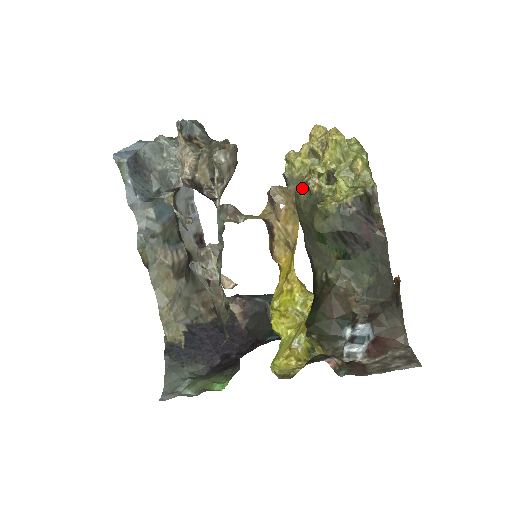
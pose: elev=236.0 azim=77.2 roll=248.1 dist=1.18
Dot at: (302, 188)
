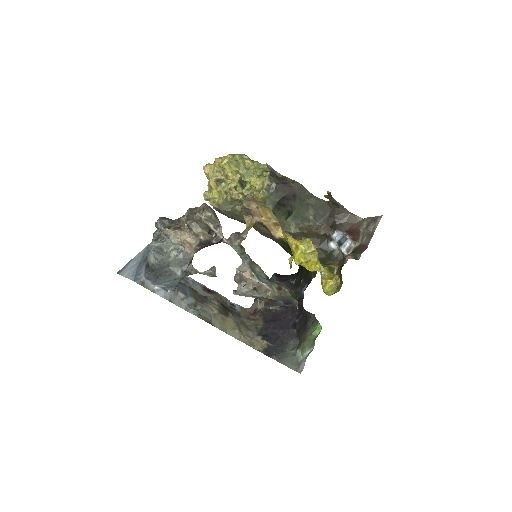
Dot at: (232, 204)
